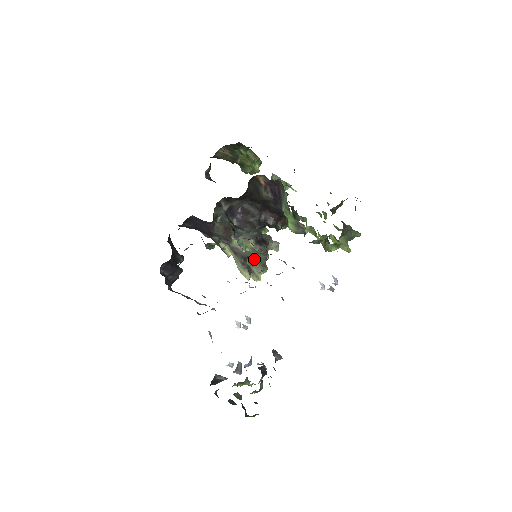
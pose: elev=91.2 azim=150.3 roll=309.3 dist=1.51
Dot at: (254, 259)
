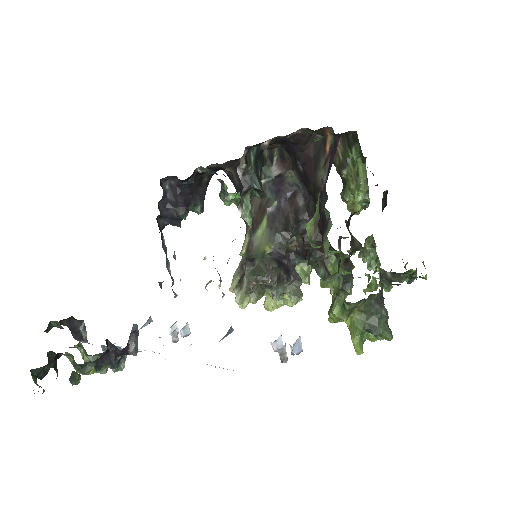
Dot at: occluded
